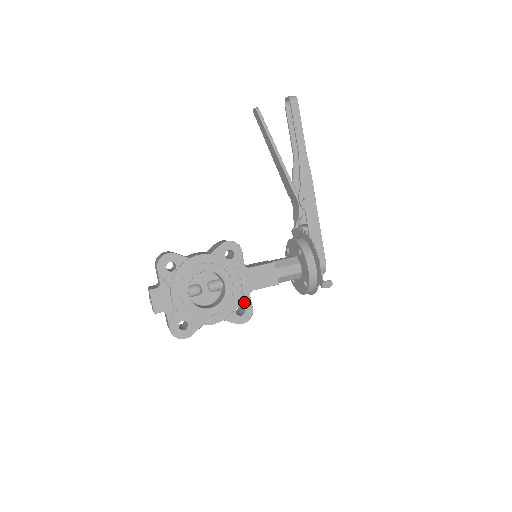
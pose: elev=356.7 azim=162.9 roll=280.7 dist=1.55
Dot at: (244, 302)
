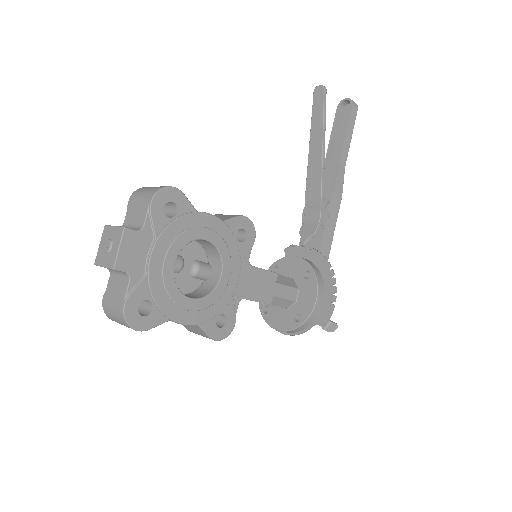
Dot at: (230, 310)
